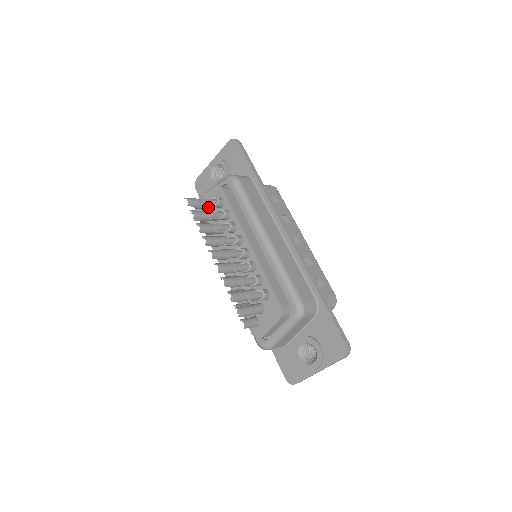
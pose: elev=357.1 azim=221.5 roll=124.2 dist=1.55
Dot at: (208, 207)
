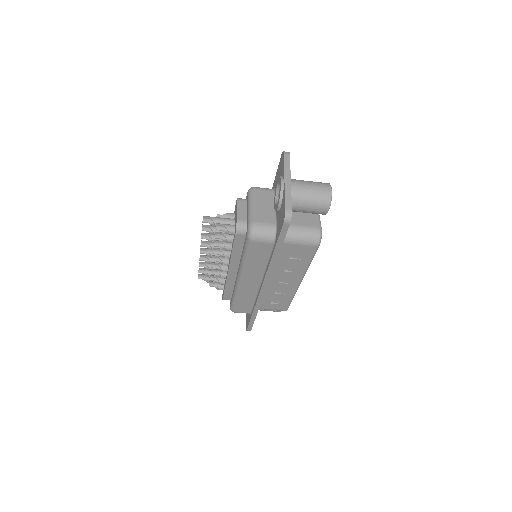
Dot at: occluded
